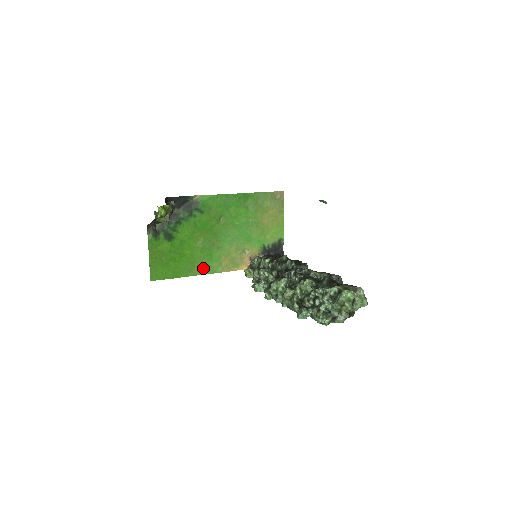
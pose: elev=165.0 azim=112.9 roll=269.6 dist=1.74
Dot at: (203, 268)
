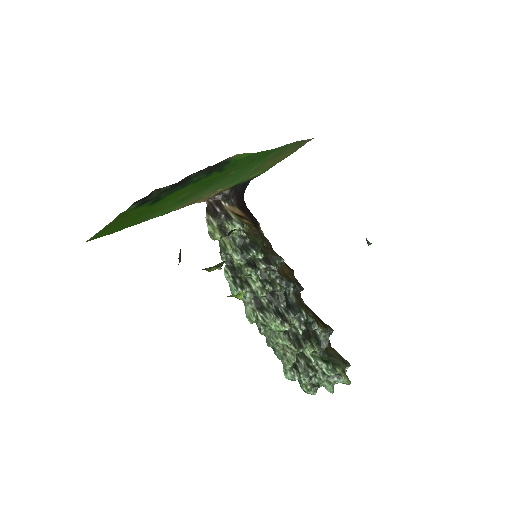
Dot at: (161, 212)
